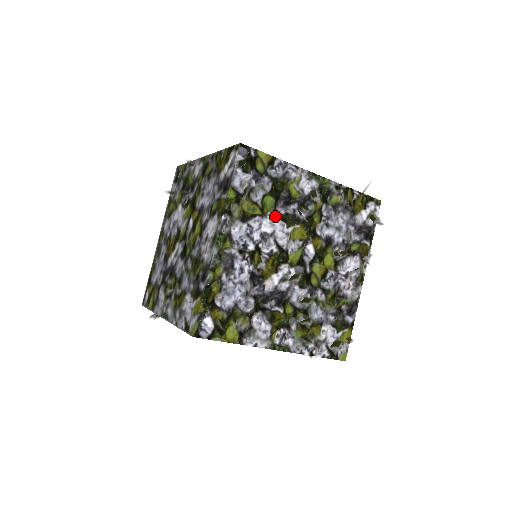
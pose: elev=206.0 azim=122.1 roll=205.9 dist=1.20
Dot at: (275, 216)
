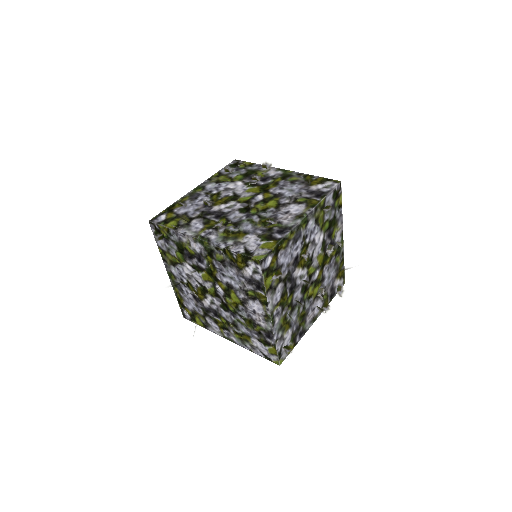
Dot at: (322, 236)
